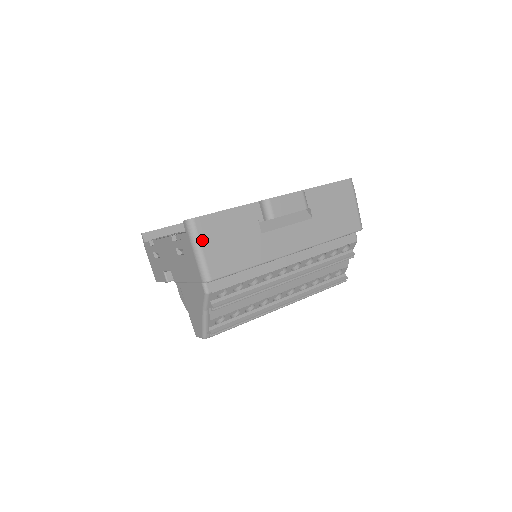
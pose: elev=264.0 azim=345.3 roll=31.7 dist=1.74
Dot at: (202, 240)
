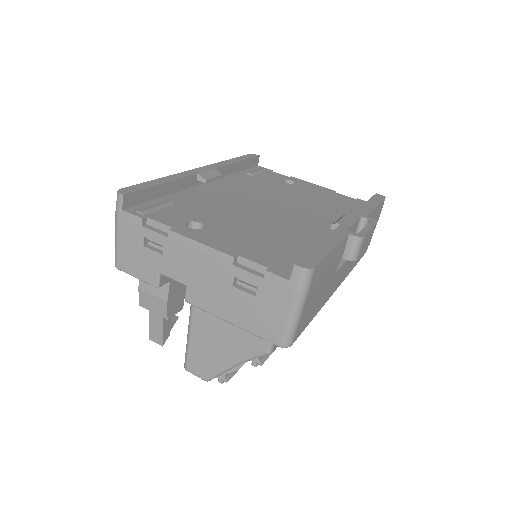
Dot at: (308, 296)
